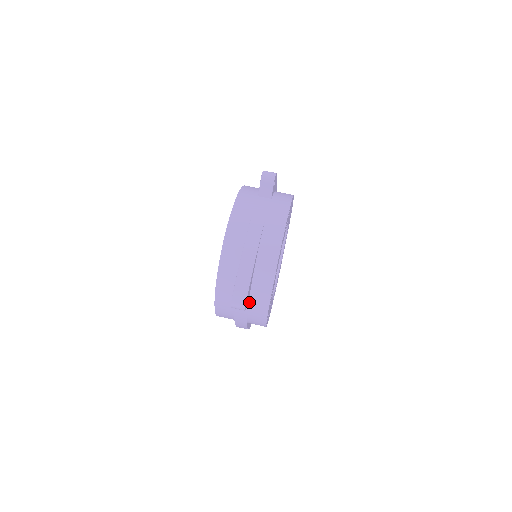
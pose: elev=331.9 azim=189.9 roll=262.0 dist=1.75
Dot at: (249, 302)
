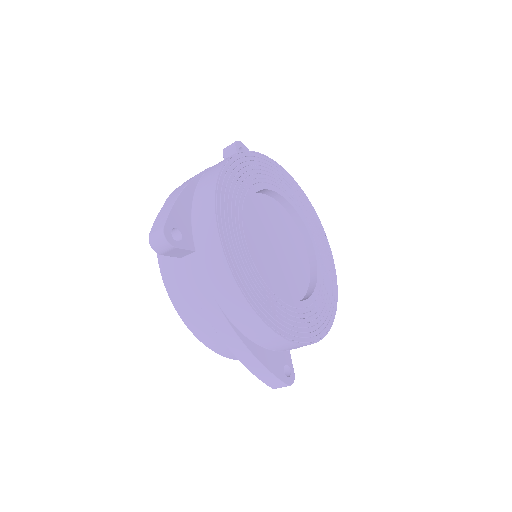
Dot at: occluded
